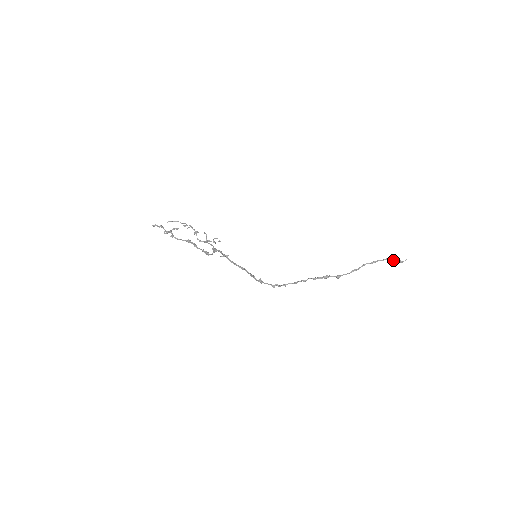
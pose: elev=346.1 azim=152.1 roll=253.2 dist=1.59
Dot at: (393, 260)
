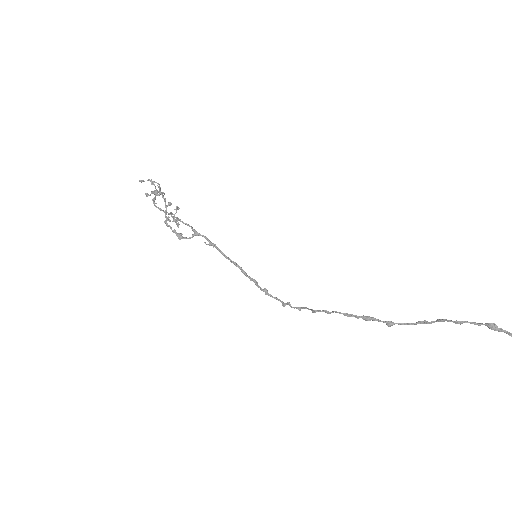
Dot at: (499, 331)
